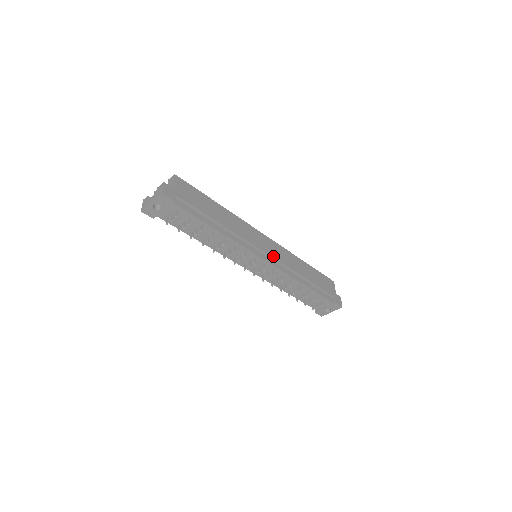
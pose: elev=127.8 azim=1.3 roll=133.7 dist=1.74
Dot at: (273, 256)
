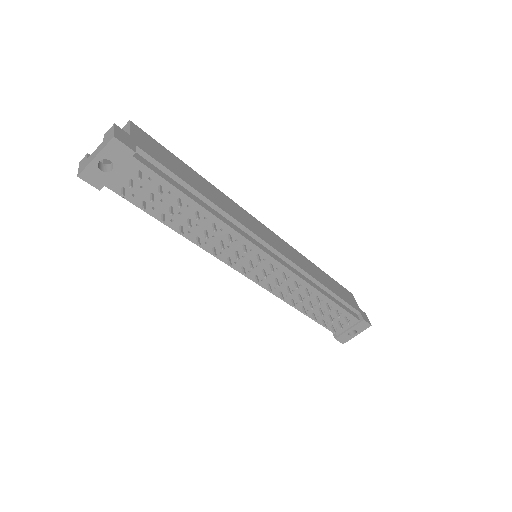
Dot at: (281, 252)
